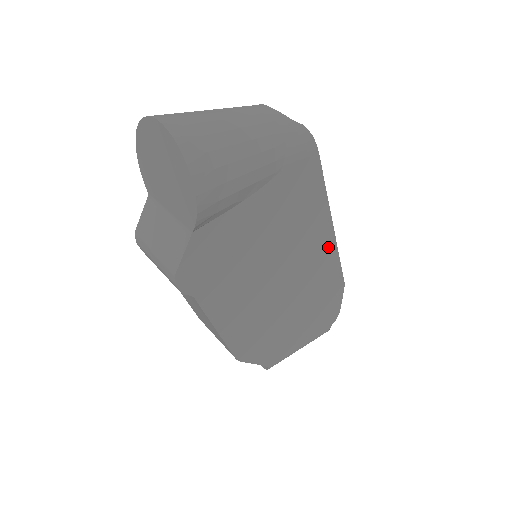
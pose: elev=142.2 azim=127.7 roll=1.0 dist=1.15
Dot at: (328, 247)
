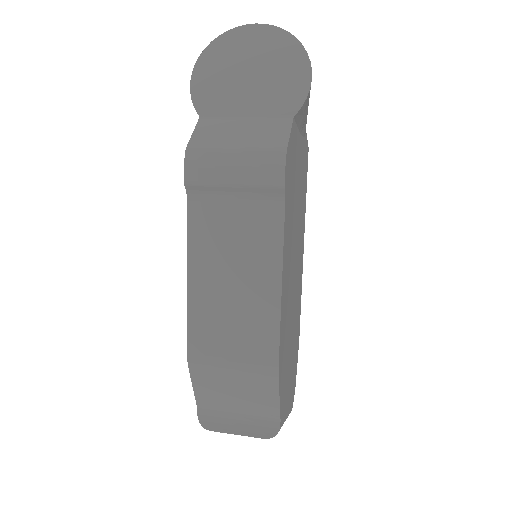
Dot at: (301, 268)
